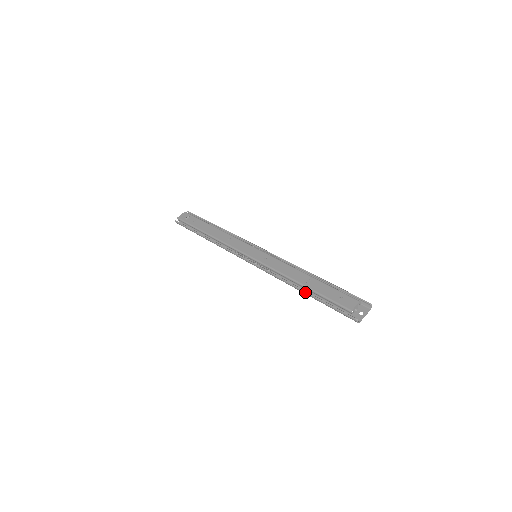
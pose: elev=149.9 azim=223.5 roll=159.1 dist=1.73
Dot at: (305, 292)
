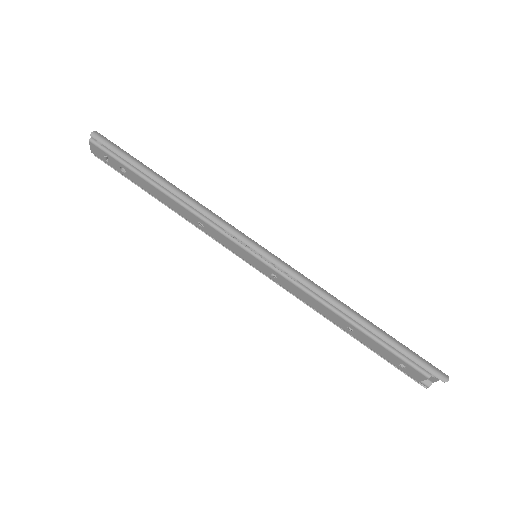
Dot at: (350, 335)
